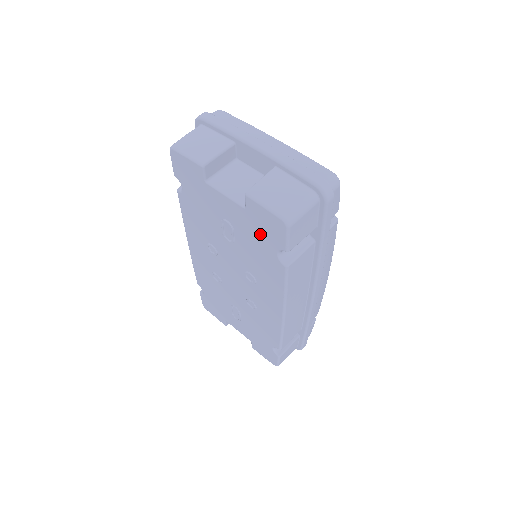
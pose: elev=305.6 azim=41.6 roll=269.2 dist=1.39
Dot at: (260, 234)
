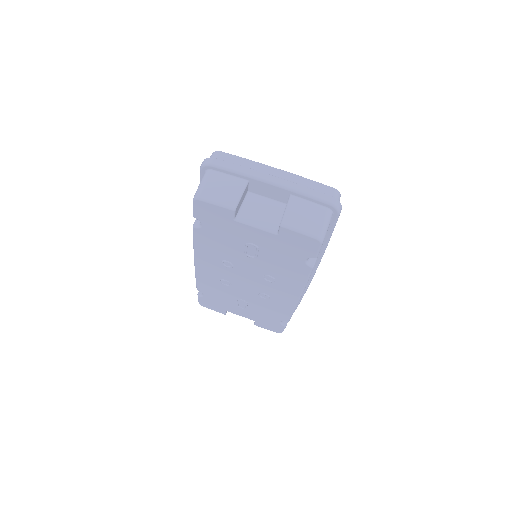
Dot at: (290, 250)
